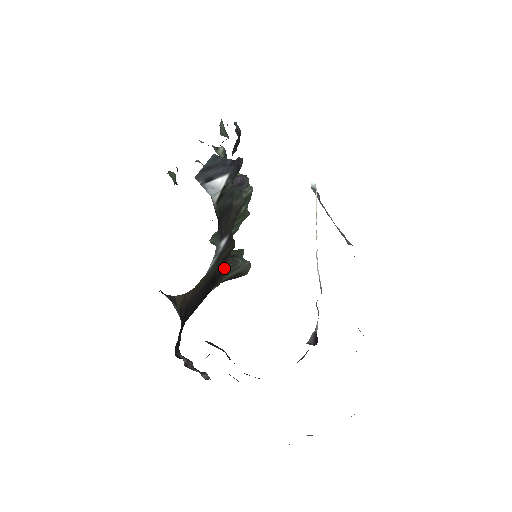
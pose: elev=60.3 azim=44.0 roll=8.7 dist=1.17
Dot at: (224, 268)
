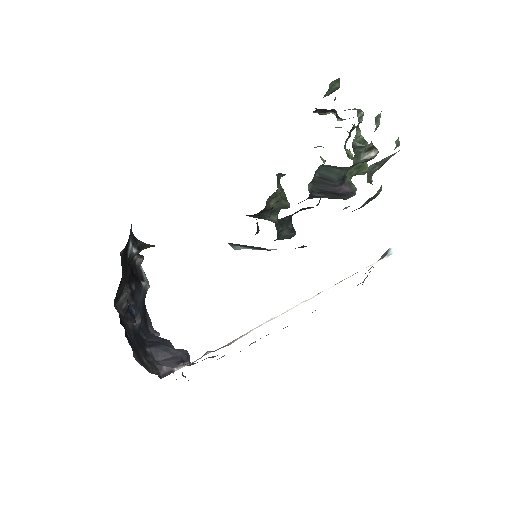
Dot at: (246, 215)
